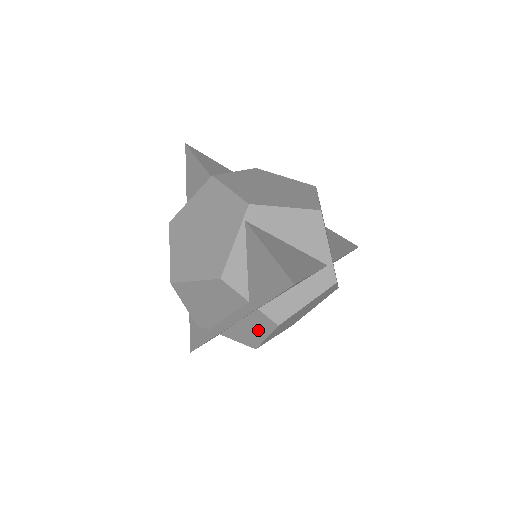
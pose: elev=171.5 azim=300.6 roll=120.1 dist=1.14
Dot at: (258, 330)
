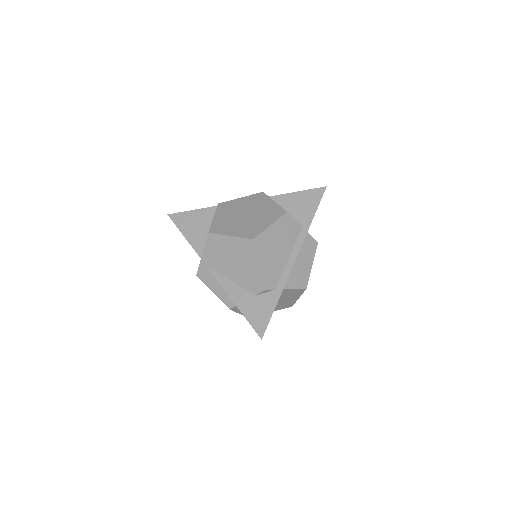
Dot at: (307, 259)
